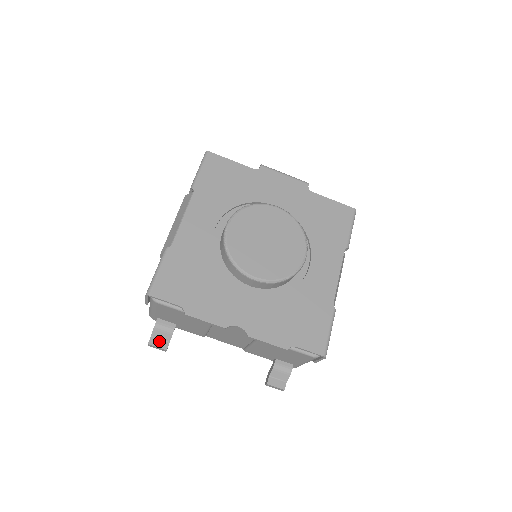
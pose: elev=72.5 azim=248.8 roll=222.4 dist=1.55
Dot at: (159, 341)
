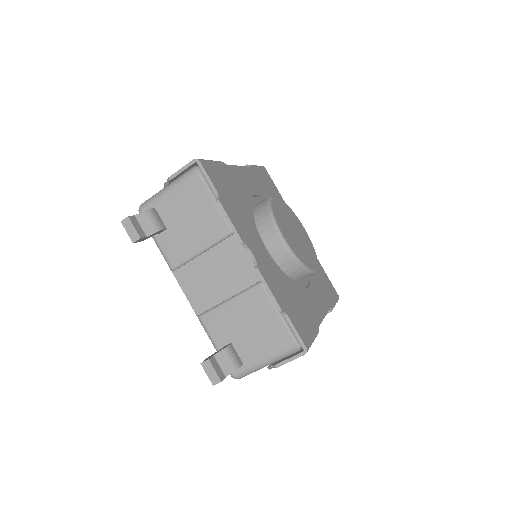
Dot at: (139, 226)
